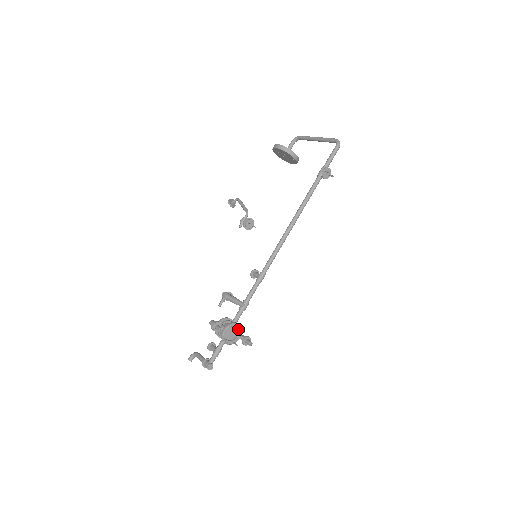
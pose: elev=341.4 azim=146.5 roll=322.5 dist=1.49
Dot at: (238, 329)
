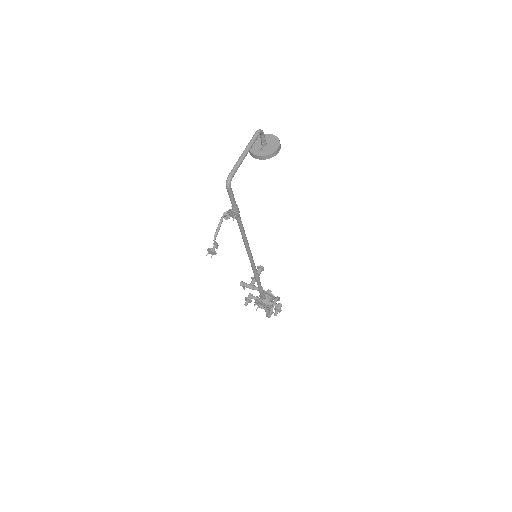
Dot at: (264, 303)
